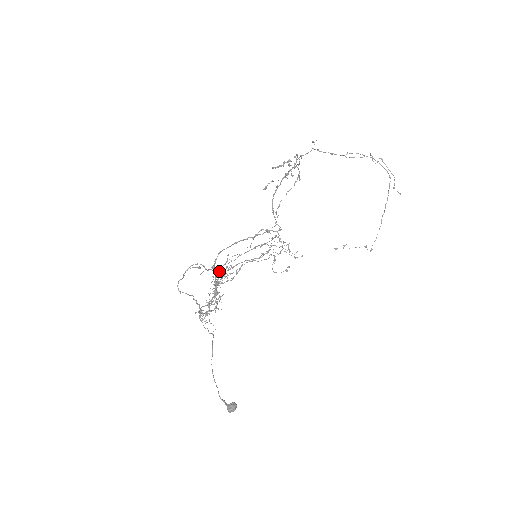
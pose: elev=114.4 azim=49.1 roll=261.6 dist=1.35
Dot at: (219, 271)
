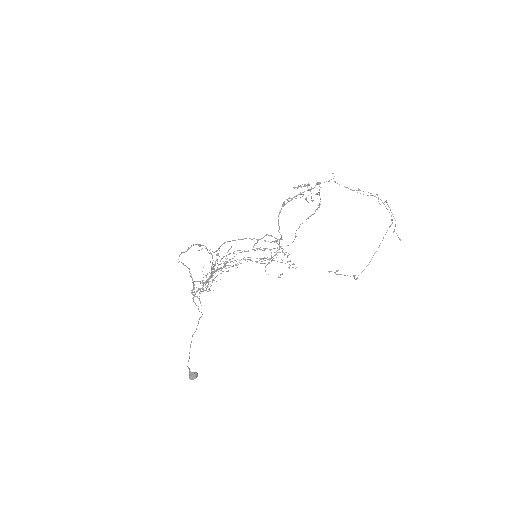
Dot at: (221, 259)
